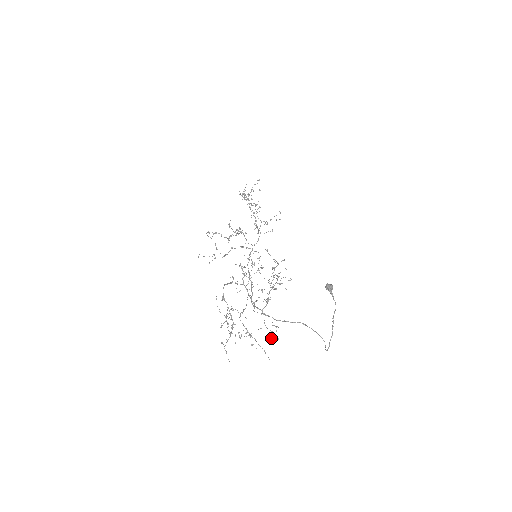
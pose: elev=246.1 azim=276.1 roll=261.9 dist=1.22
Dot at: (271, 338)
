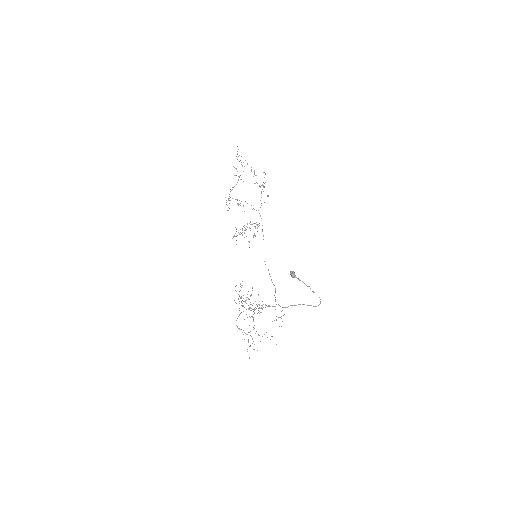
Dot at: (282, 321)
